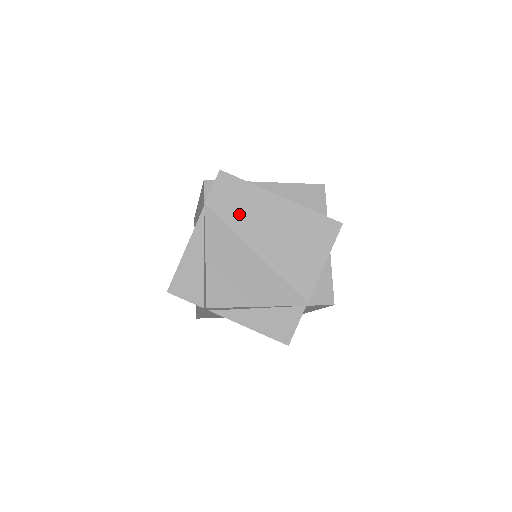
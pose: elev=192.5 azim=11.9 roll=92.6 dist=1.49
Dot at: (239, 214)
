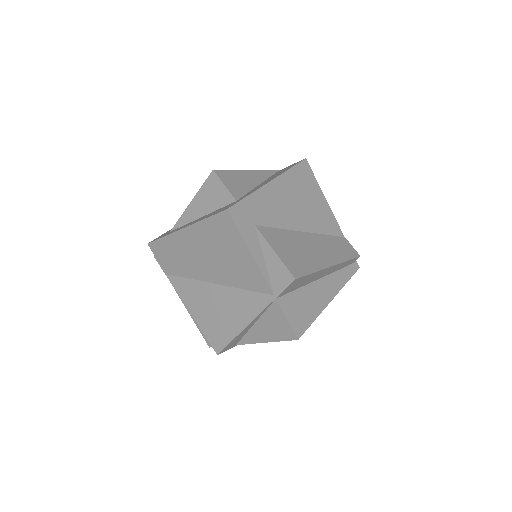
Dot at: (182, 264)
